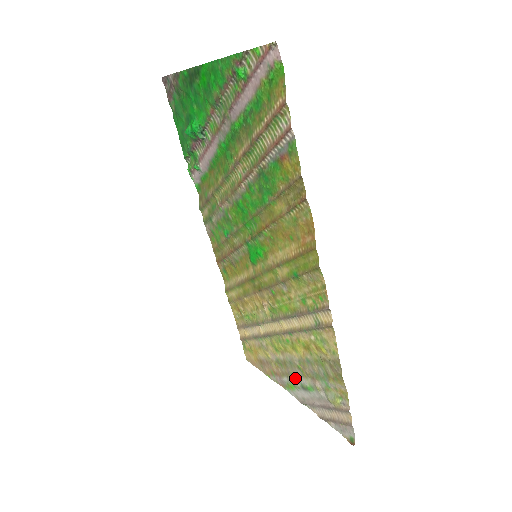
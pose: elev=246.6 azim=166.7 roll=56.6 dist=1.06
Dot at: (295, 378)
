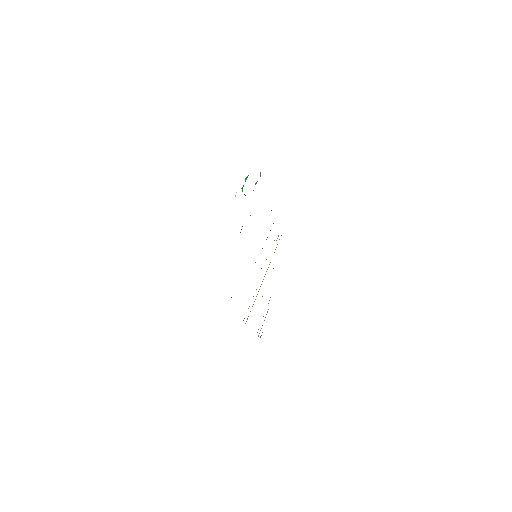
Dot at: occluded
